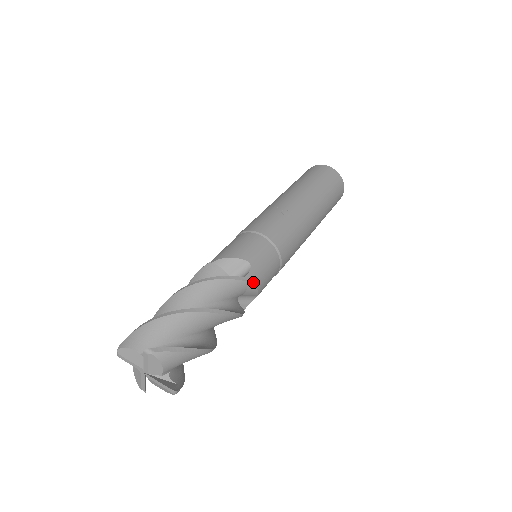
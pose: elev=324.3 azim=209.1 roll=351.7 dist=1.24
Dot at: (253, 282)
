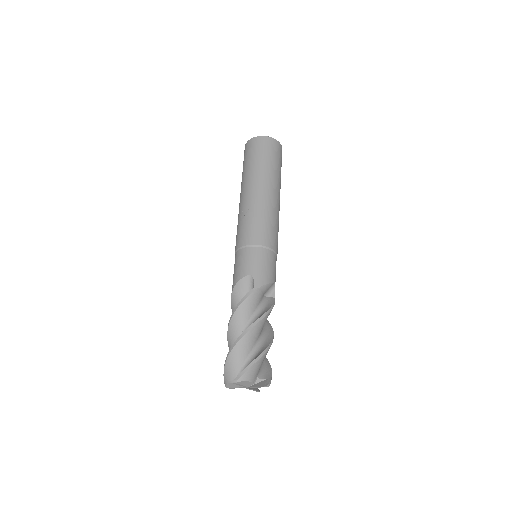
Dot at: (261, 284)
